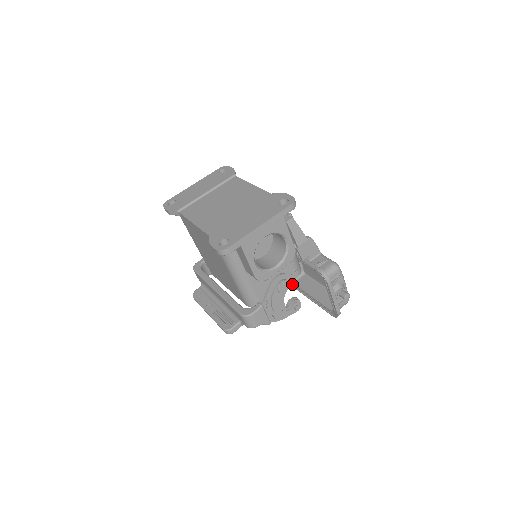
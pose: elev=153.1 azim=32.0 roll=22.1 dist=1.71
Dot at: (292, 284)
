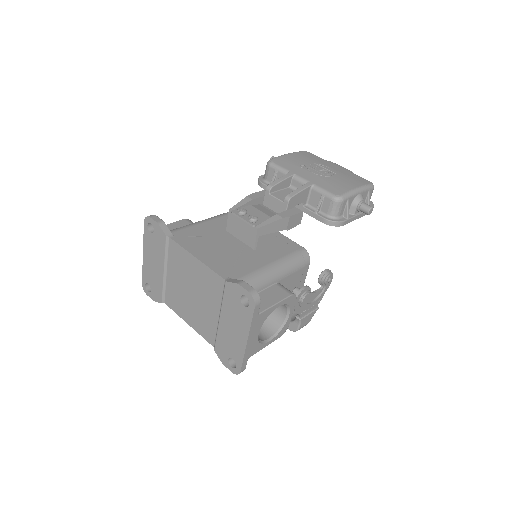
Dot at: occluded
